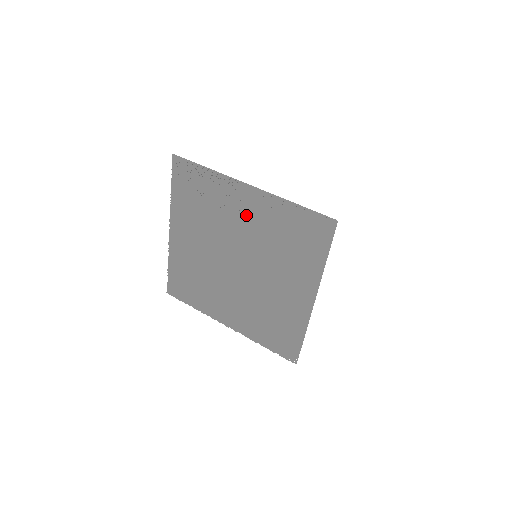
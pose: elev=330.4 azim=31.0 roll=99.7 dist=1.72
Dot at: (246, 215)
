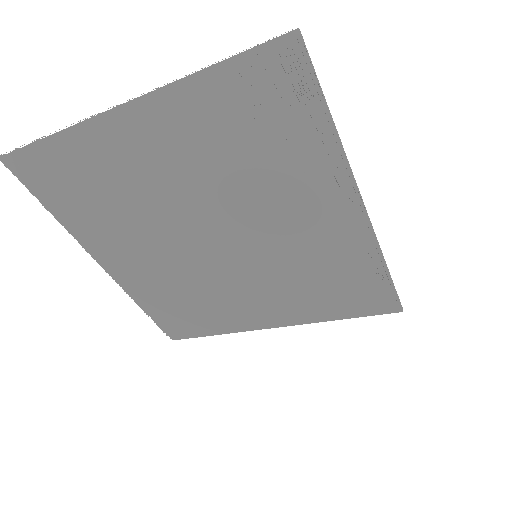
Dot at: (307, 220)
